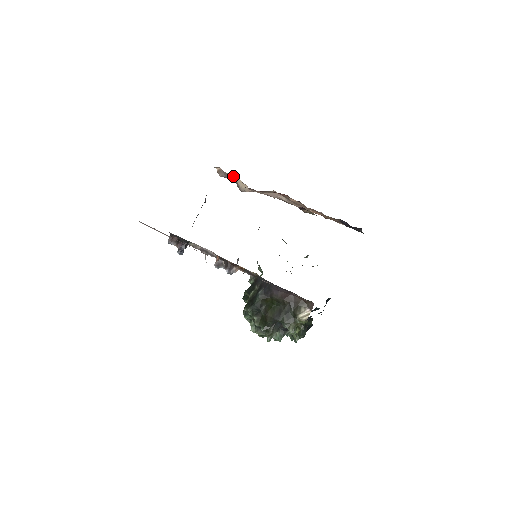
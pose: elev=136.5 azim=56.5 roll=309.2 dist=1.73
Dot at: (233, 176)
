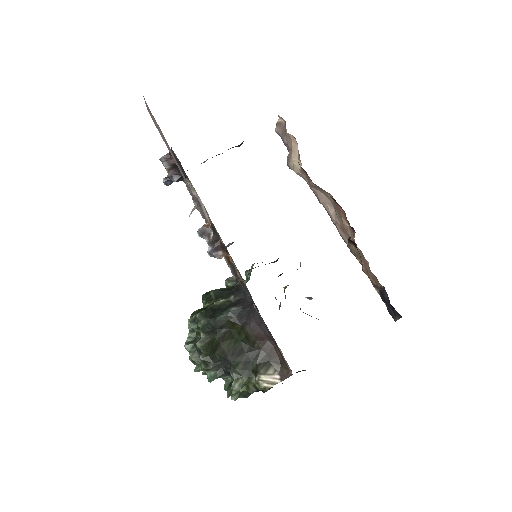
Dot at: (293, 141)
